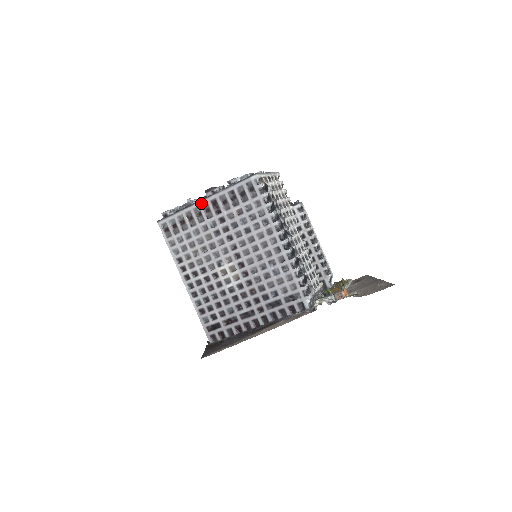
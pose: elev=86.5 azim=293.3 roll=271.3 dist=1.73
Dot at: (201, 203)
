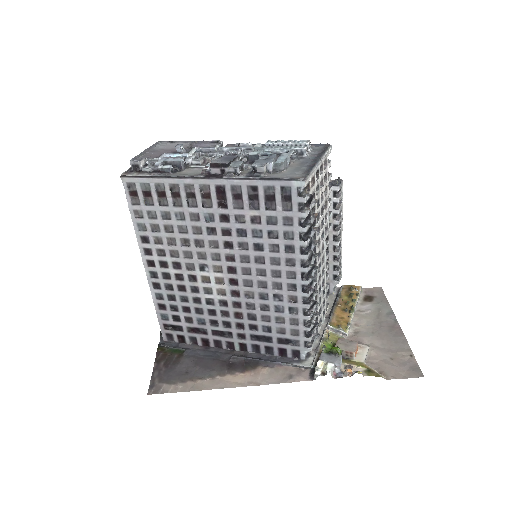
Dot at: (199, 182)
